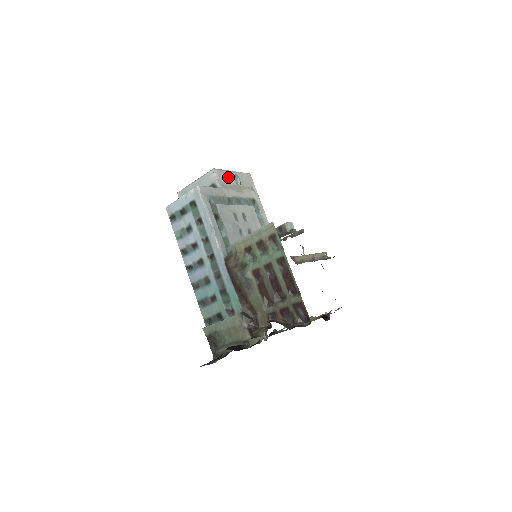
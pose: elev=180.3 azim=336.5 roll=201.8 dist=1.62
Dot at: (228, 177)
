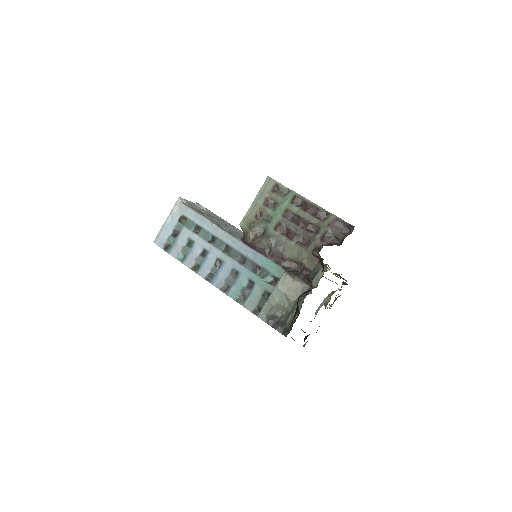
Dot at: (194, 204)
